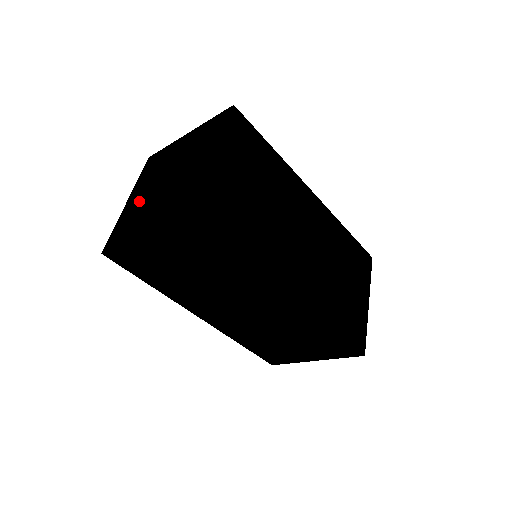
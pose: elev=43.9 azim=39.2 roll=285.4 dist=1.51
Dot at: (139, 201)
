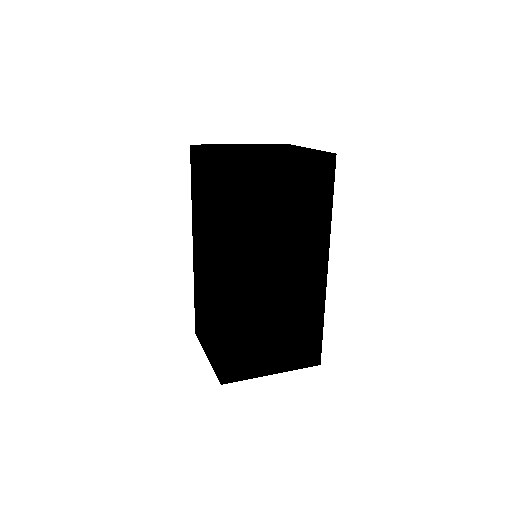
Dot at: (231, 150)
